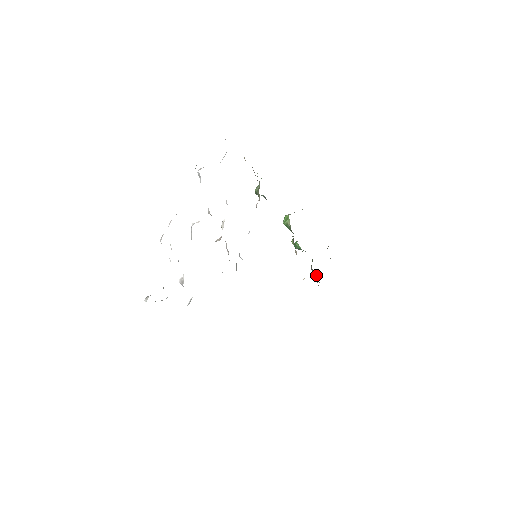
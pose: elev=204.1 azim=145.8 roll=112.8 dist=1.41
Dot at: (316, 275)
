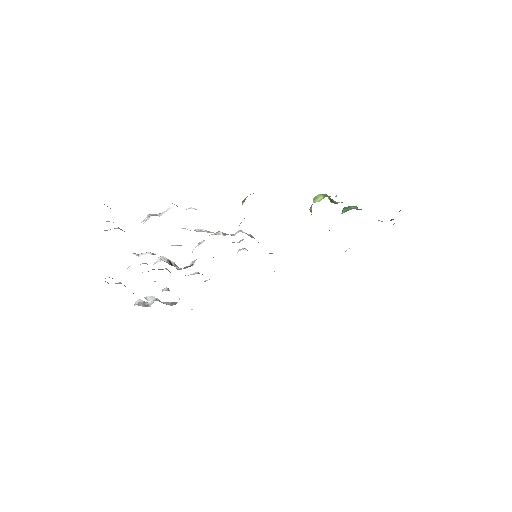
Dot at: occluded
